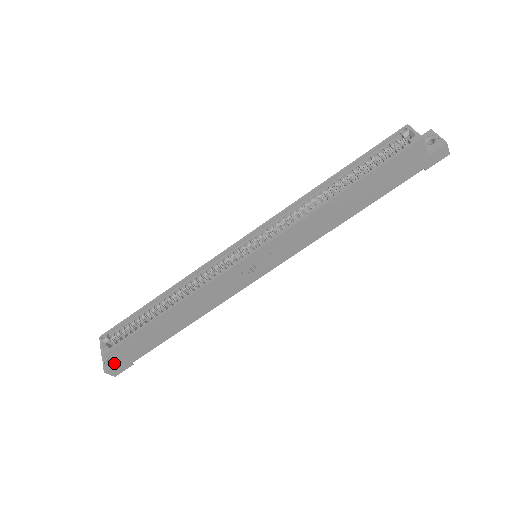
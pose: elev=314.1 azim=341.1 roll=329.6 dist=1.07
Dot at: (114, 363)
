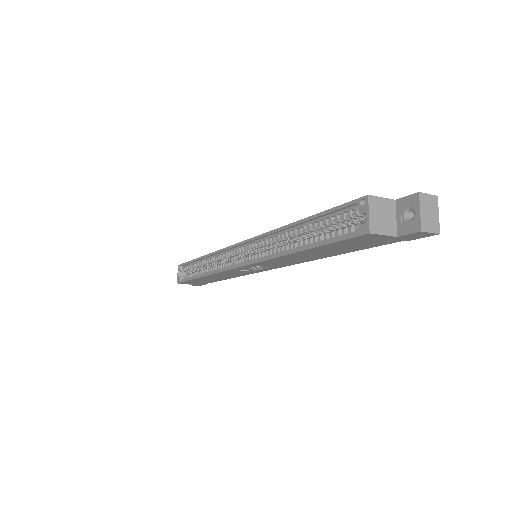
Dot at: occluded
